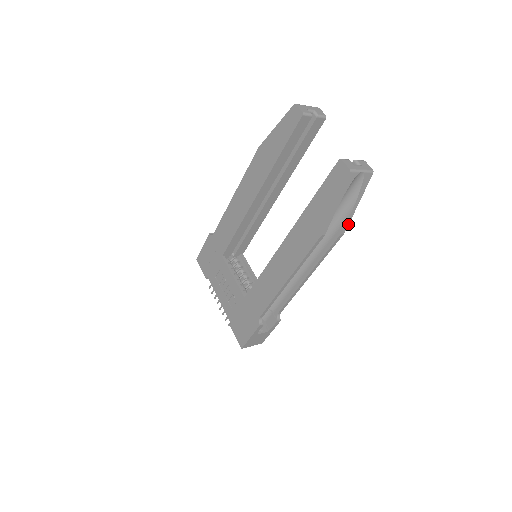
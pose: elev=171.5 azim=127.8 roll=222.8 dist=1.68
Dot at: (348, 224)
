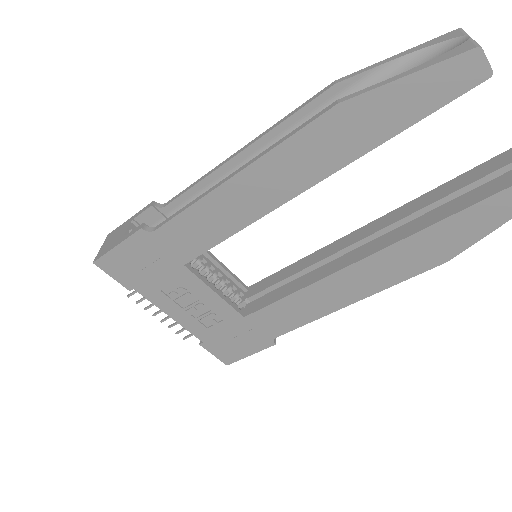
Dot at: occluded
